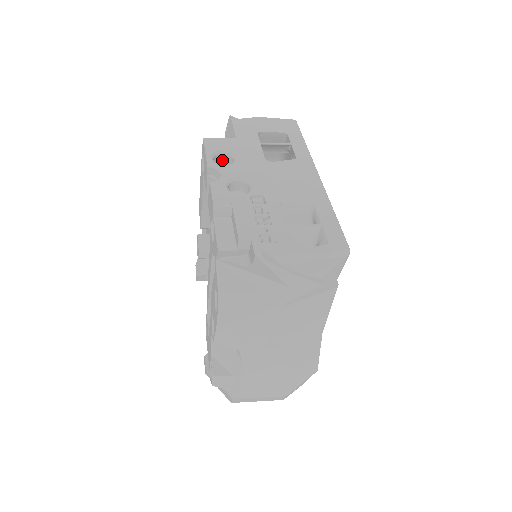
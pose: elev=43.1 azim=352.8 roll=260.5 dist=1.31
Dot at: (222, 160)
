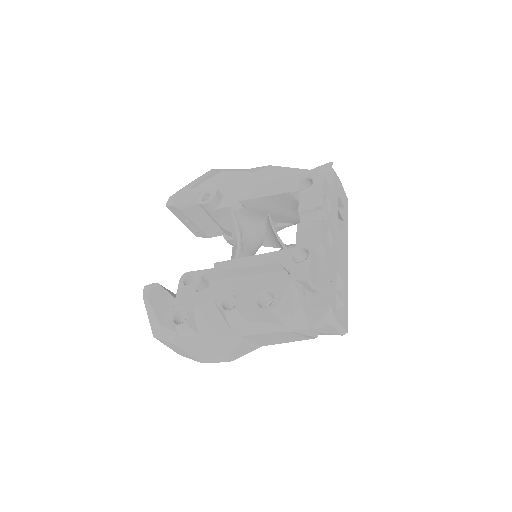
Dot at: occluded
